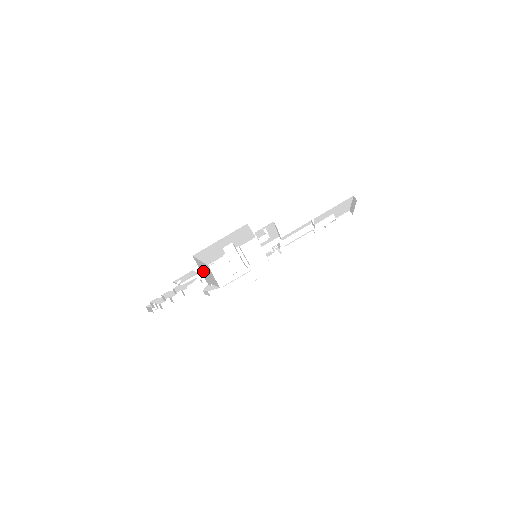
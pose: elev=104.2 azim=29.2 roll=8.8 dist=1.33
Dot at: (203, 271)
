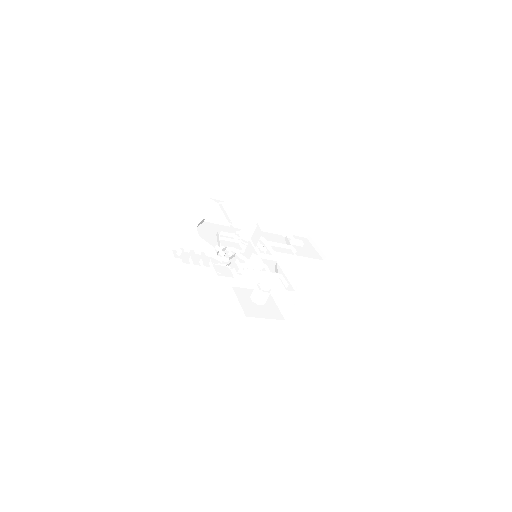
Dot at: occluded
